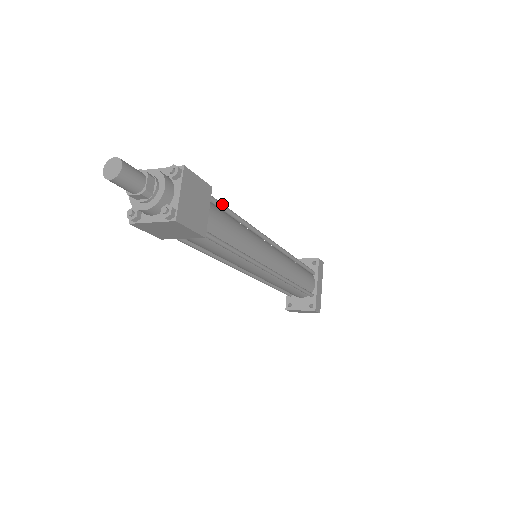
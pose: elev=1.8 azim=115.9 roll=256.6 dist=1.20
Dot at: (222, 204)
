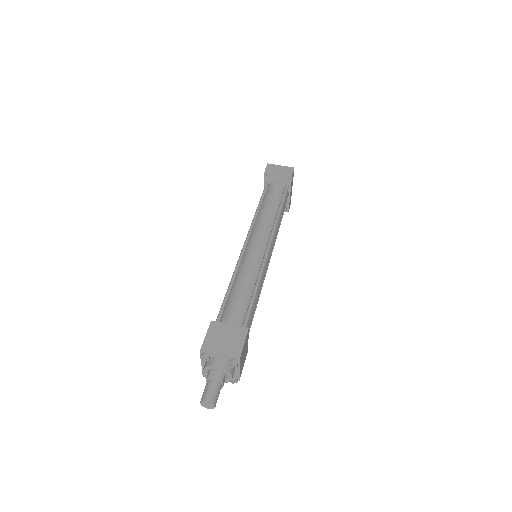
Dot at: (250, 313)
